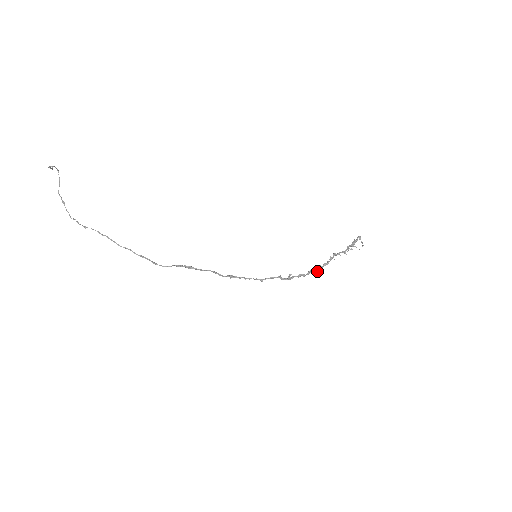
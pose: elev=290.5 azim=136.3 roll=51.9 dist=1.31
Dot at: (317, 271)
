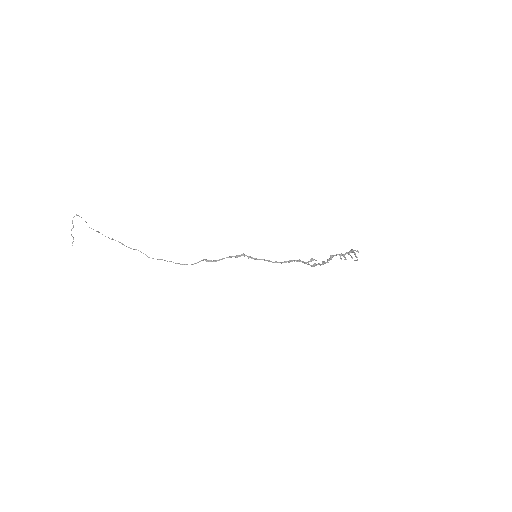
Dot at: (315, 260)
